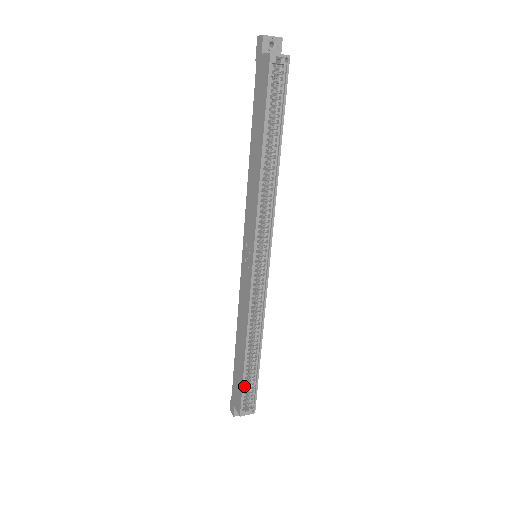
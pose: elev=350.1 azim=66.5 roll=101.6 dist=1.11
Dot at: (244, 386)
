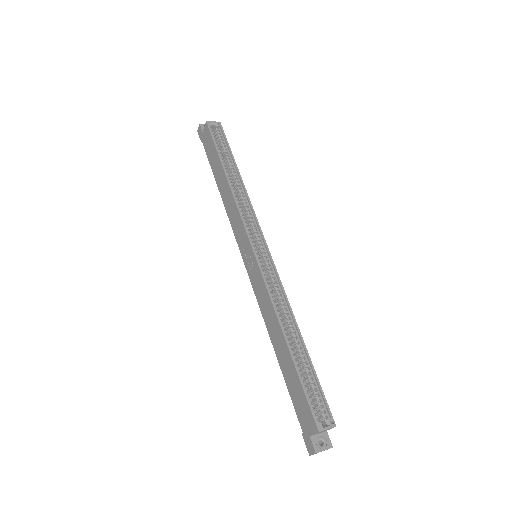
Dot at: (304, 388)
